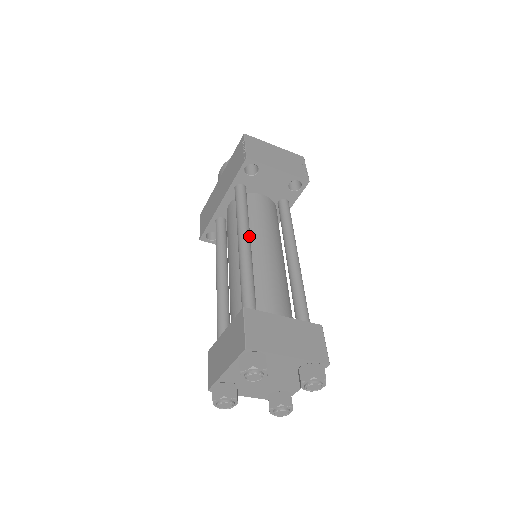
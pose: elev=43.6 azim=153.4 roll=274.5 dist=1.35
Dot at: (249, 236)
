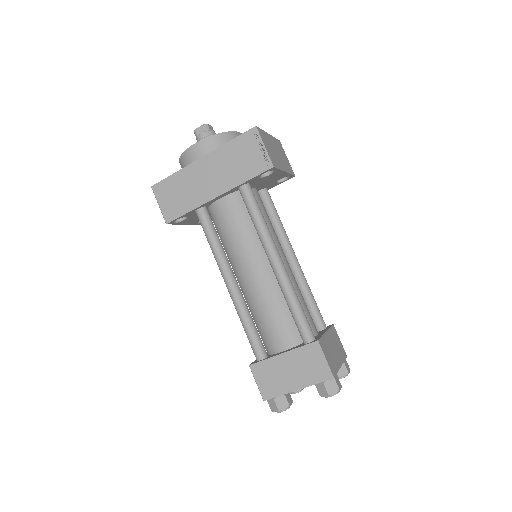
Dot at: occluded
